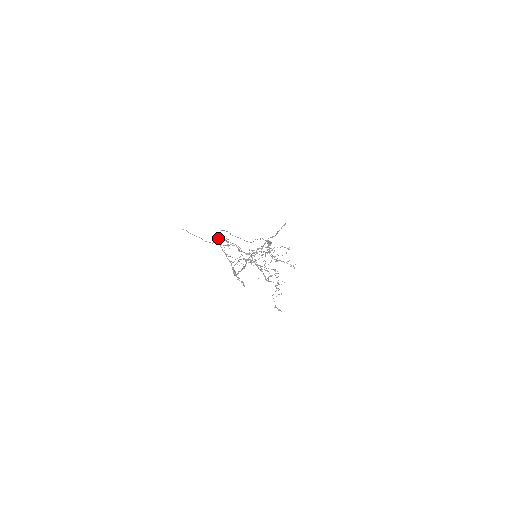
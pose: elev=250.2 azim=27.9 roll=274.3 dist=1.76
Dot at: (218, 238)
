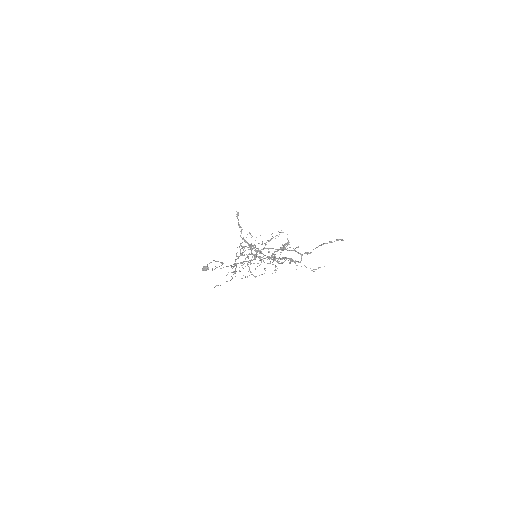
Dot at: (232, 268)
